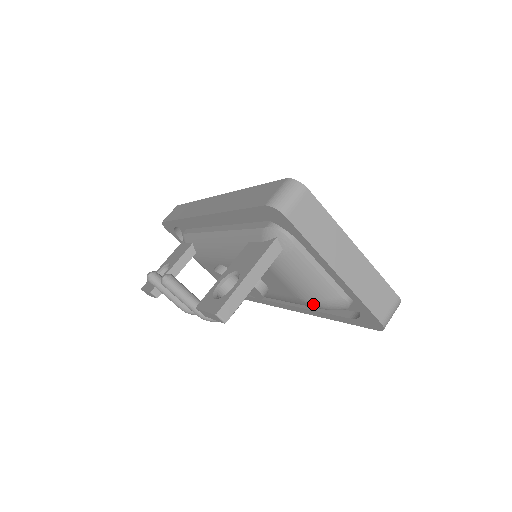
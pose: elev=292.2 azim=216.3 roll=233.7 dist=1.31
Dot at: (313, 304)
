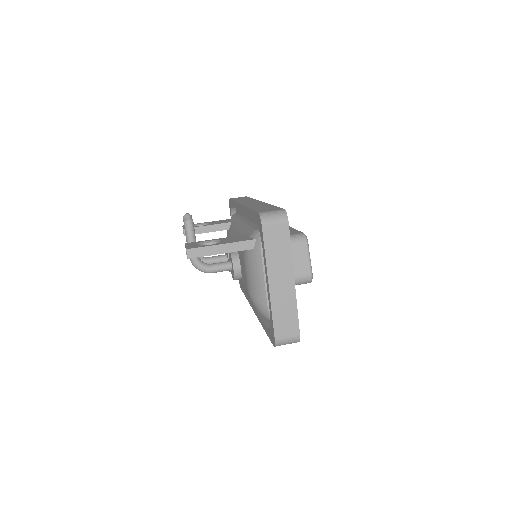
Dot at: (252, 300)
